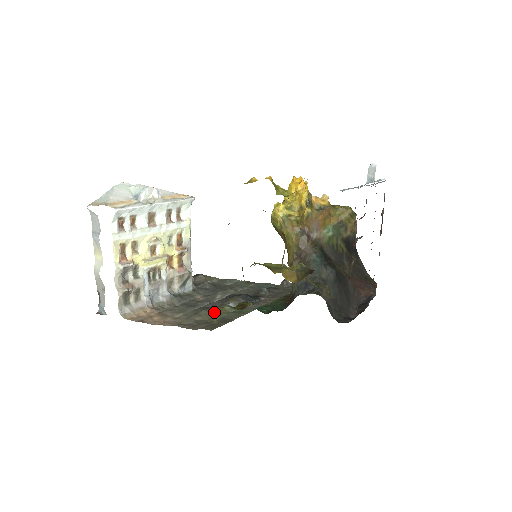
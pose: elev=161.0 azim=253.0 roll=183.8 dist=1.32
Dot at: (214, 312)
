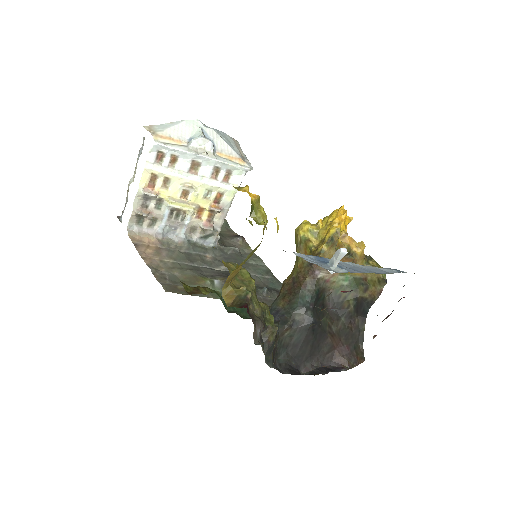
Dot at: (194, 278)
